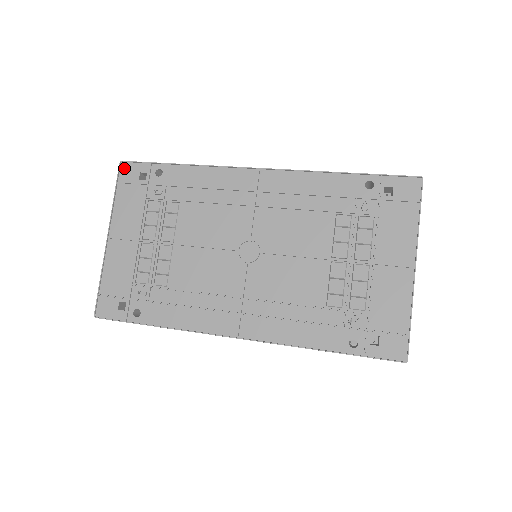
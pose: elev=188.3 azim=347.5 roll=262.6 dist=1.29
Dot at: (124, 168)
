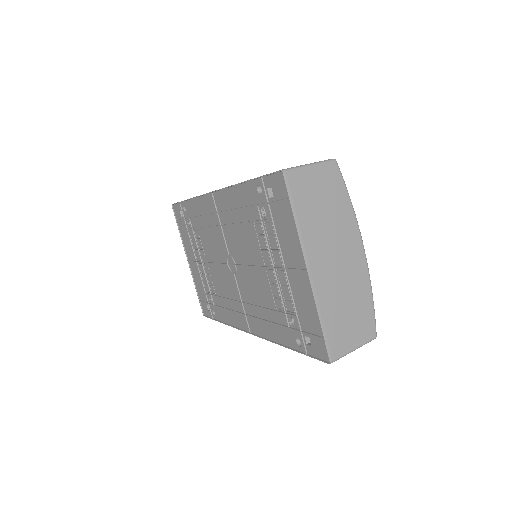
Dot at: (175, 209)
